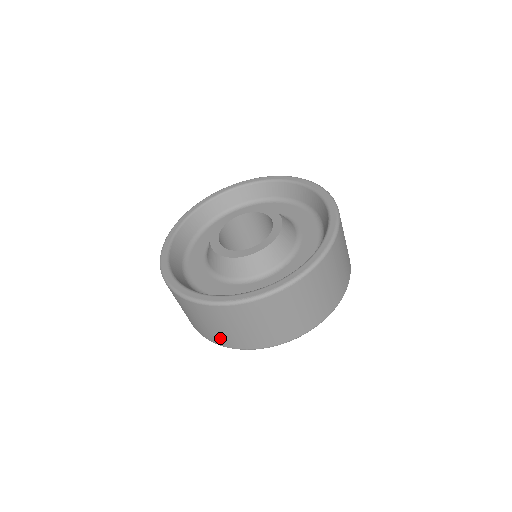
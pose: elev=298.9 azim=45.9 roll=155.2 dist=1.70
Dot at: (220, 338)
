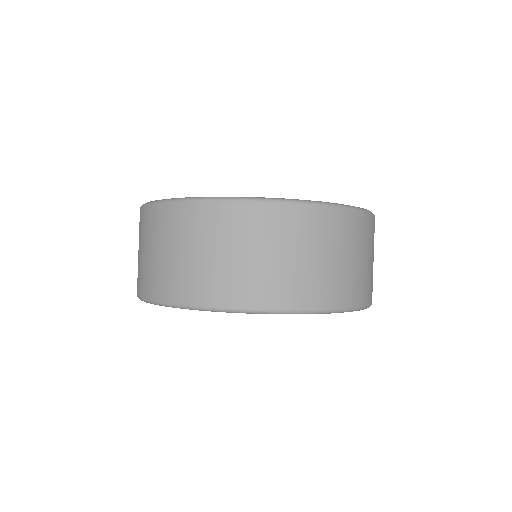
Dot at: occluded
